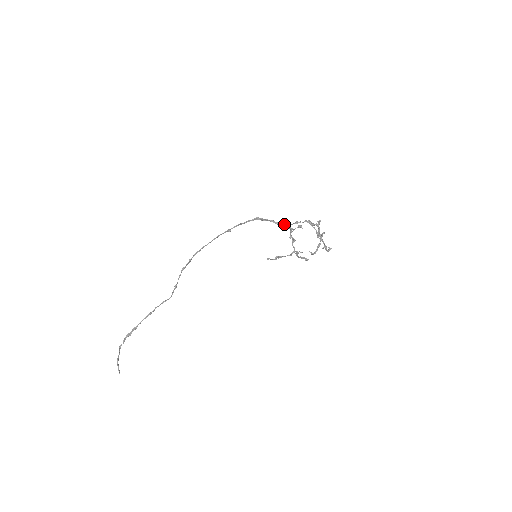
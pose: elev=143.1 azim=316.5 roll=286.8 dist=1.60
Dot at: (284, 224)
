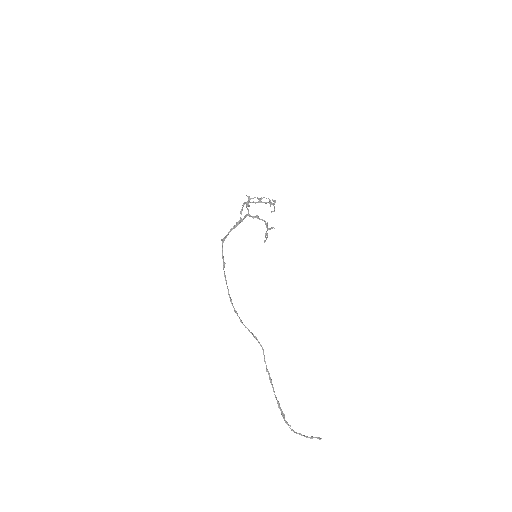
Dot at: (238, 222)
